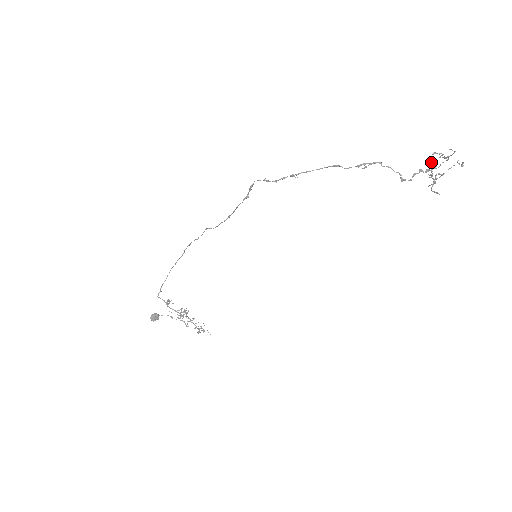
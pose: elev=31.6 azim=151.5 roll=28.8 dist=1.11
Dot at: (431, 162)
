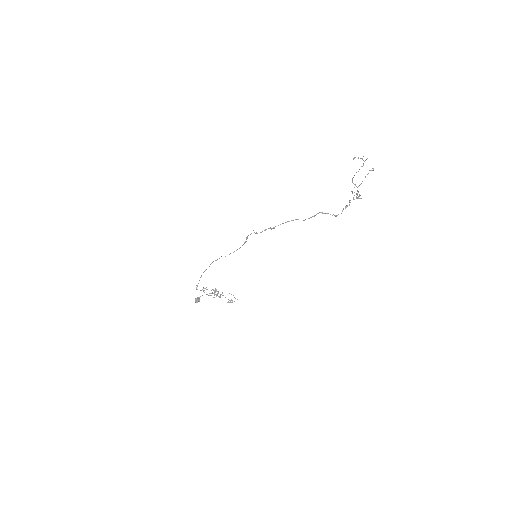
Dot at: (352, 192)
